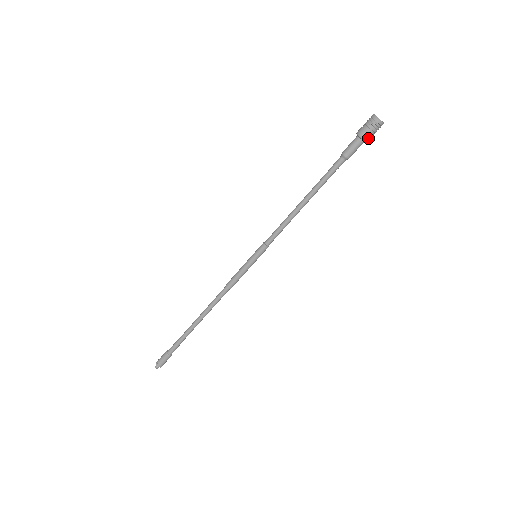
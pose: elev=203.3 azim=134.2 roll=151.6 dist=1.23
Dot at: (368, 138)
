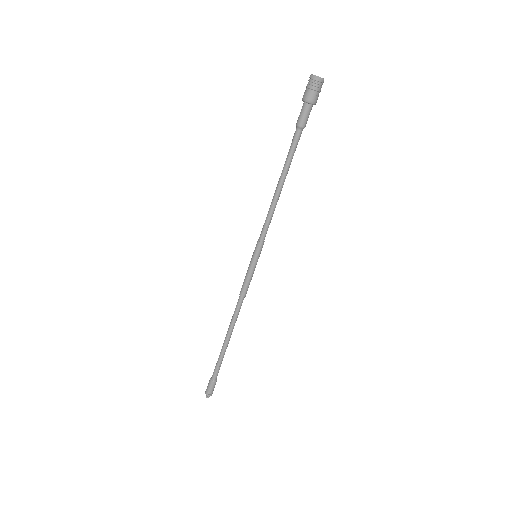
Dot at: (316, 100)
